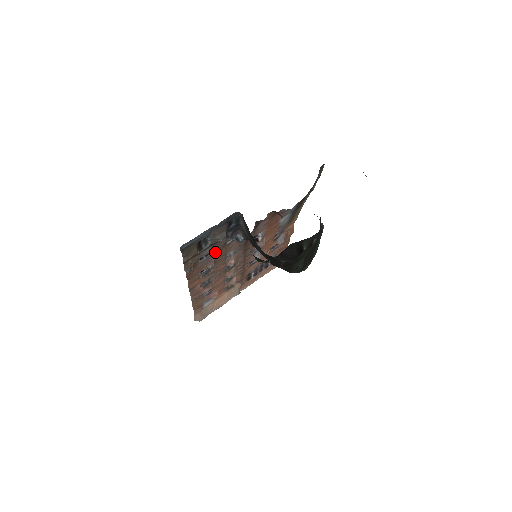
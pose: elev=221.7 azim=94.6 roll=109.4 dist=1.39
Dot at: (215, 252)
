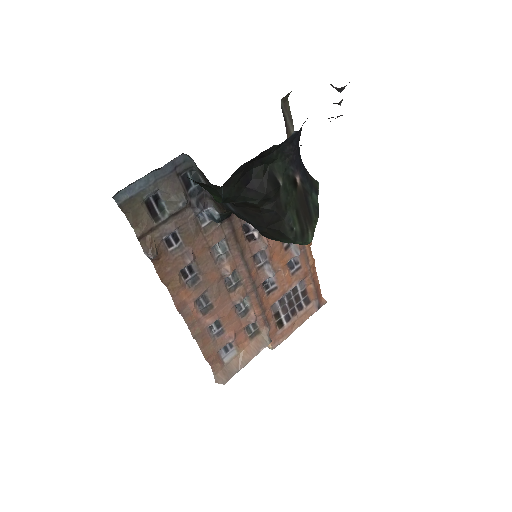
Dot at: (187, 237)
